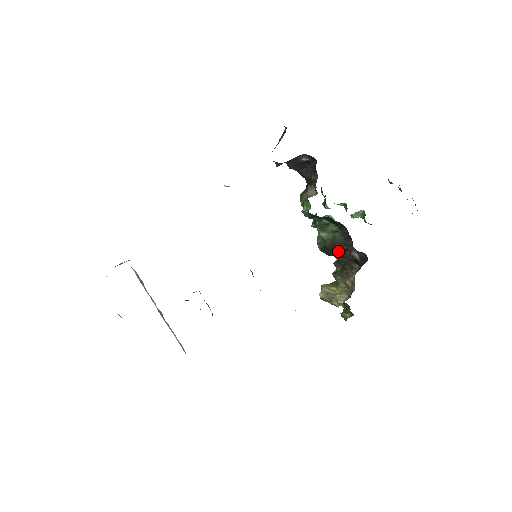
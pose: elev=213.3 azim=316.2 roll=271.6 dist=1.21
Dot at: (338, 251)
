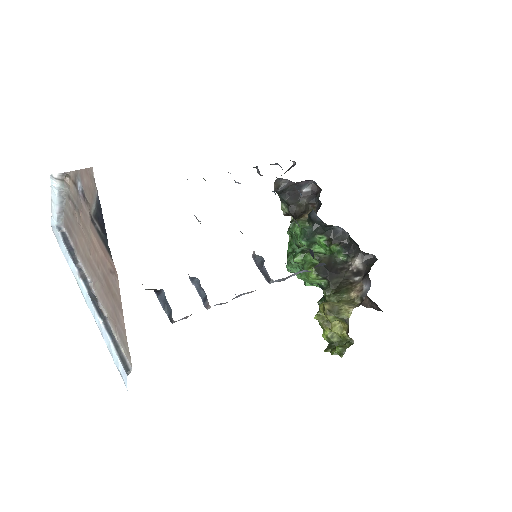
Dot at: (334, 270)
